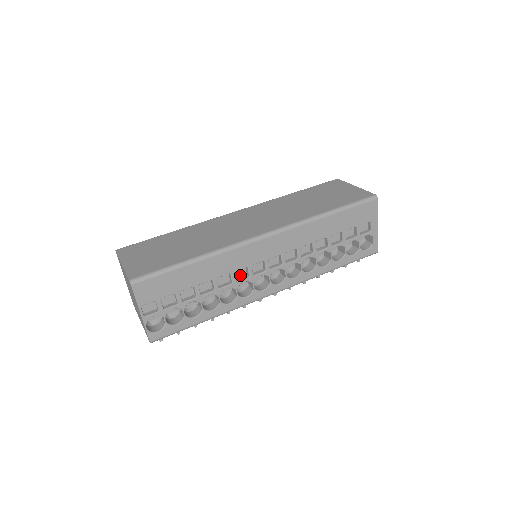
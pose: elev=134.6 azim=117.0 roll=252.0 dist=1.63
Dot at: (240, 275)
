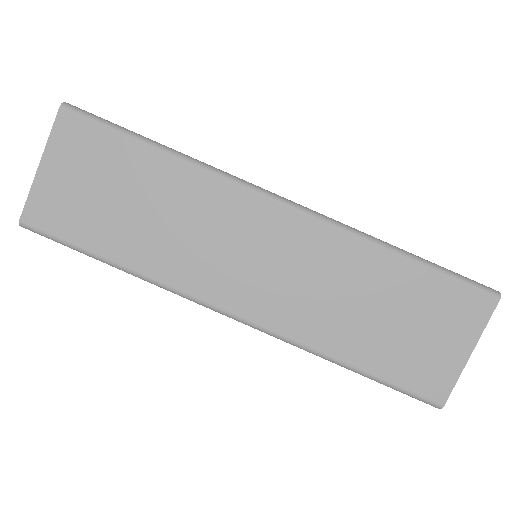
Dot at: occluded
